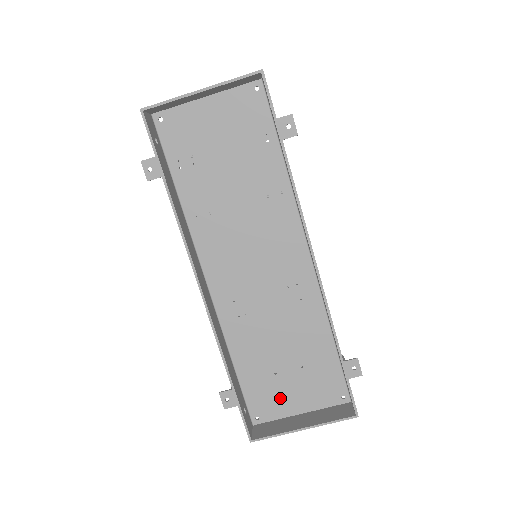
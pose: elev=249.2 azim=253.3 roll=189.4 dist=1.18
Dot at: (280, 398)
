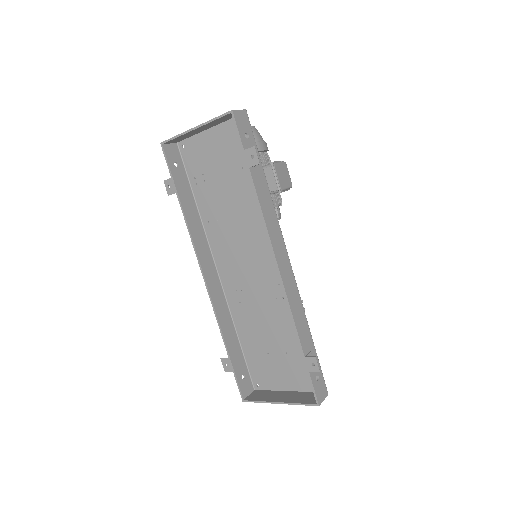
Dot at: (272, 374)
